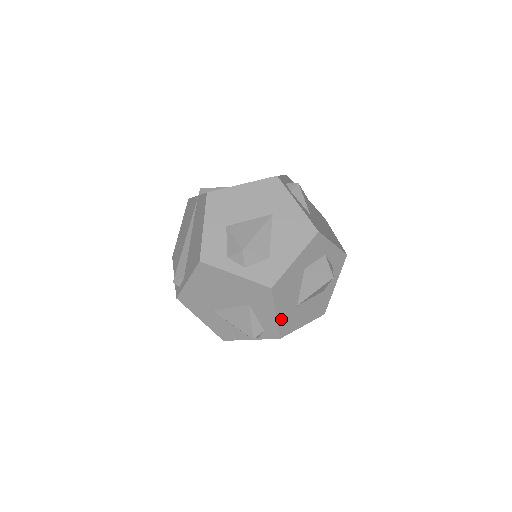
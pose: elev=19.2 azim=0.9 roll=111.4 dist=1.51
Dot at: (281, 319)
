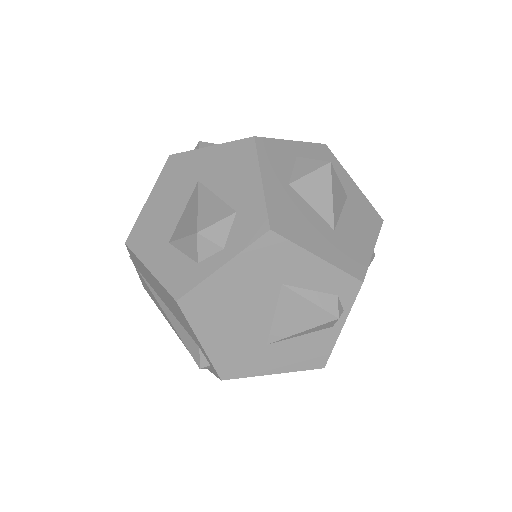
Dot at: (333, 259)
